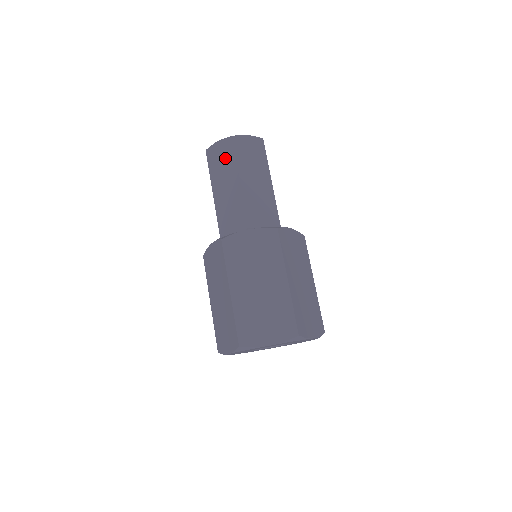
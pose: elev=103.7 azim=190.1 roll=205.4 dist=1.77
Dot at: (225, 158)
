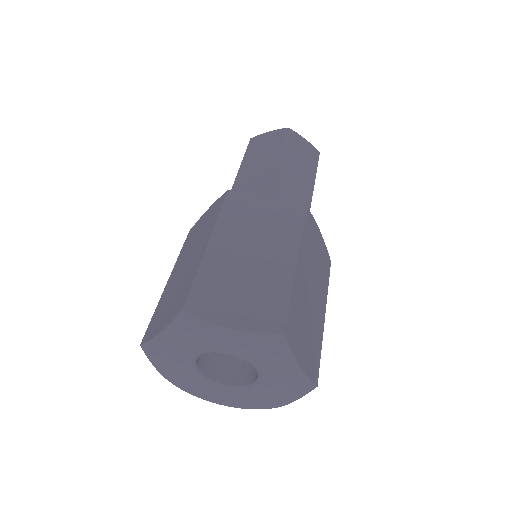
Dot at: occluded
